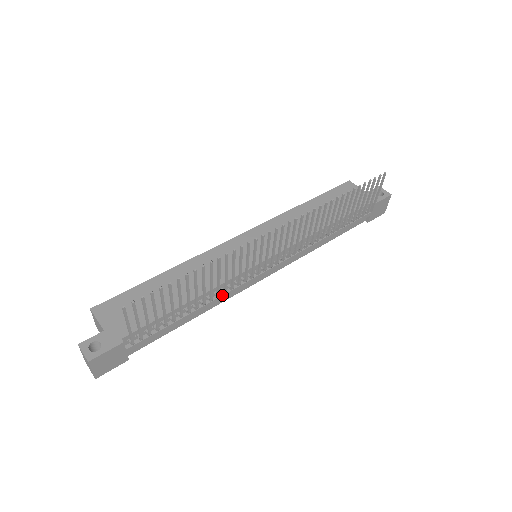
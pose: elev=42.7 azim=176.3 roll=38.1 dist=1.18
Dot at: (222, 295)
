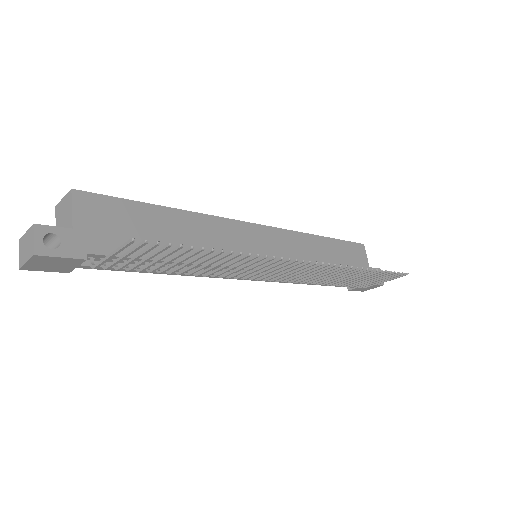
Dot at: occluded
